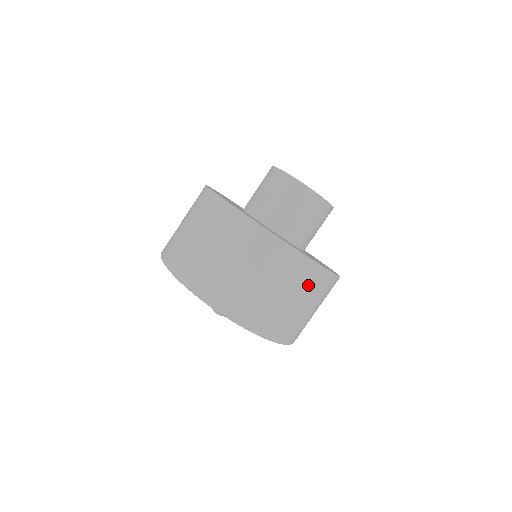
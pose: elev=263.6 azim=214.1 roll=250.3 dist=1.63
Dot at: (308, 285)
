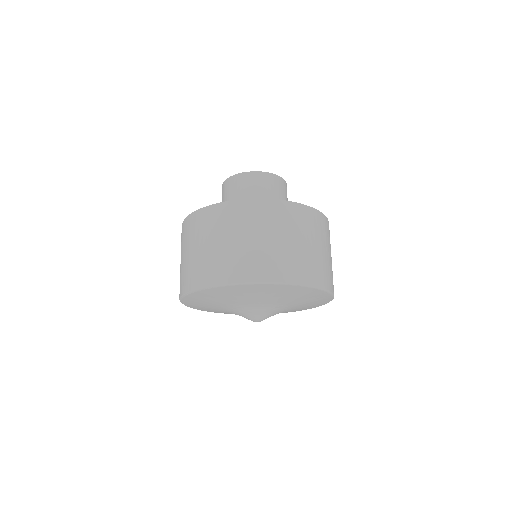
Dot at: (329, 239)
